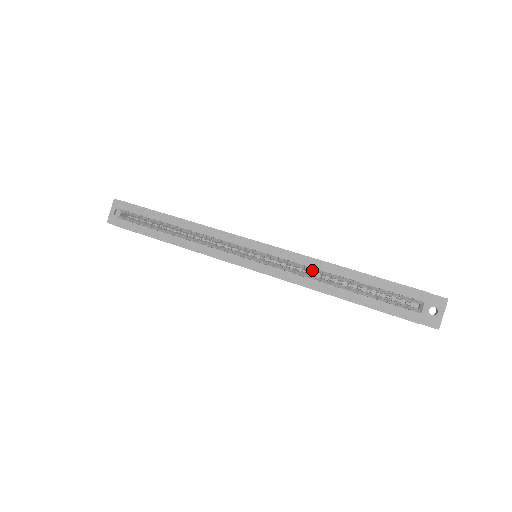
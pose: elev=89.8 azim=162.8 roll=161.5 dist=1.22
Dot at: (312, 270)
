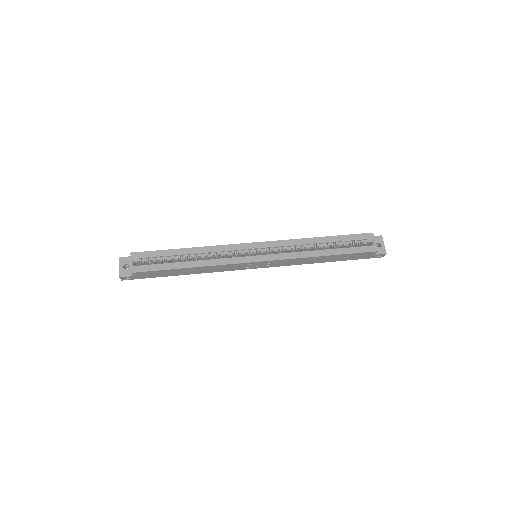
Dot at: (301, 247)
